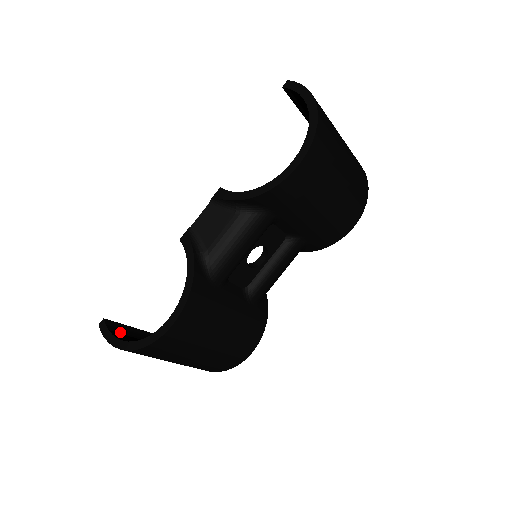
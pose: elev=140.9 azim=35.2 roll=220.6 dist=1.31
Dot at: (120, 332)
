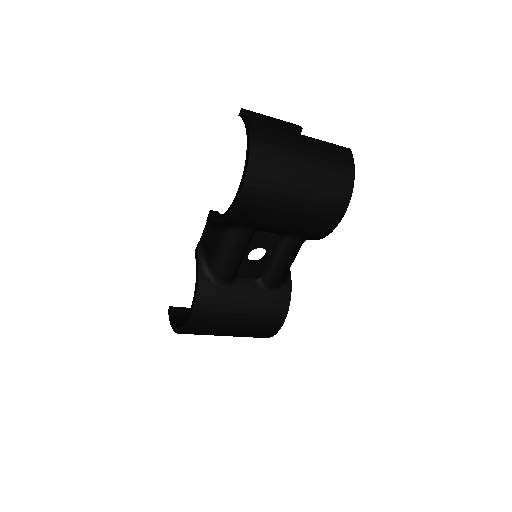
Dot at: (181, 315)
